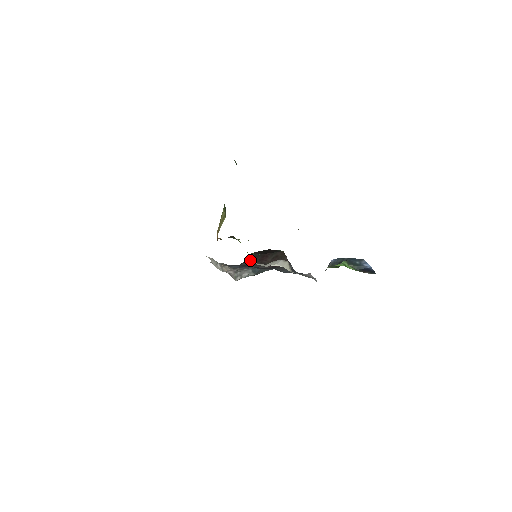
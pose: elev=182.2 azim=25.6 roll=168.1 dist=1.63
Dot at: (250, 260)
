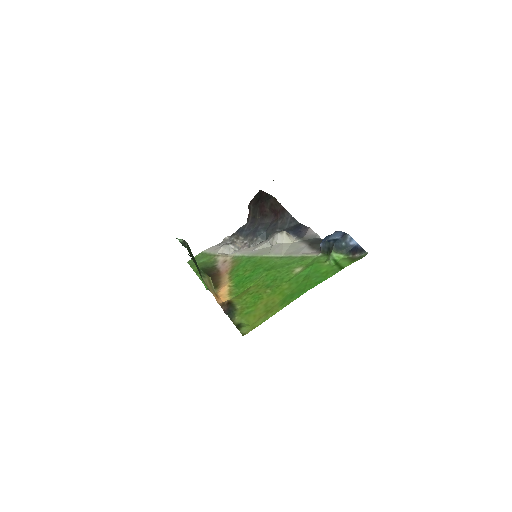
Dot at: (252, 214)
